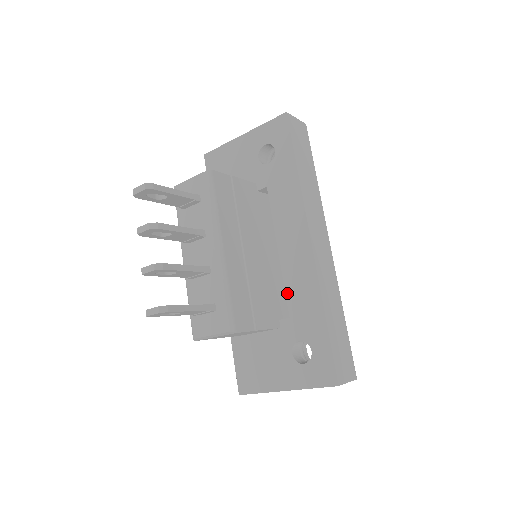
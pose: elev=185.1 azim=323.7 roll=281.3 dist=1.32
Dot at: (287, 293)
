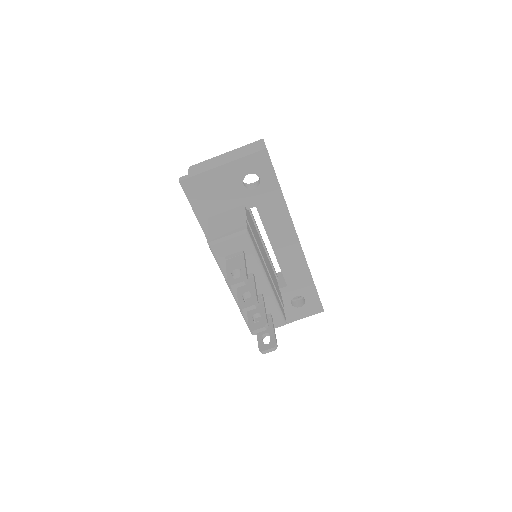
Dot at: (284, 273)
